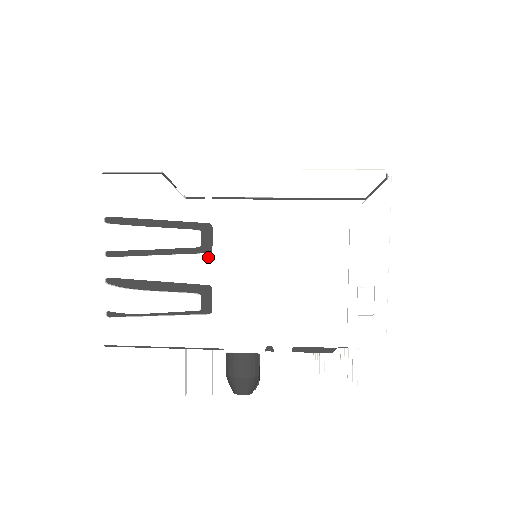
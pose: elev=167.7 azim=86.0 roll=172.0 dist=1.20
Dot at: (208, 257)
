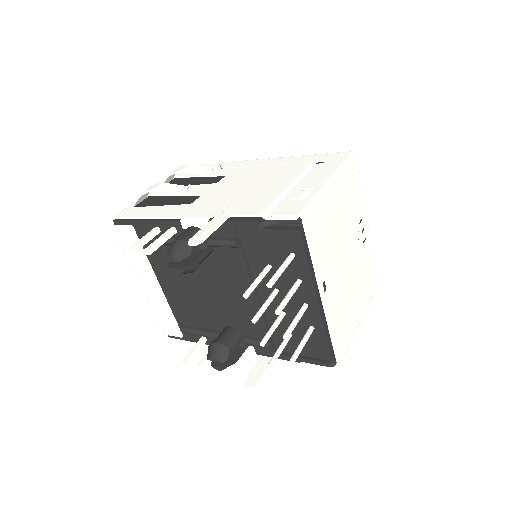
Dot at: (212, 185)
